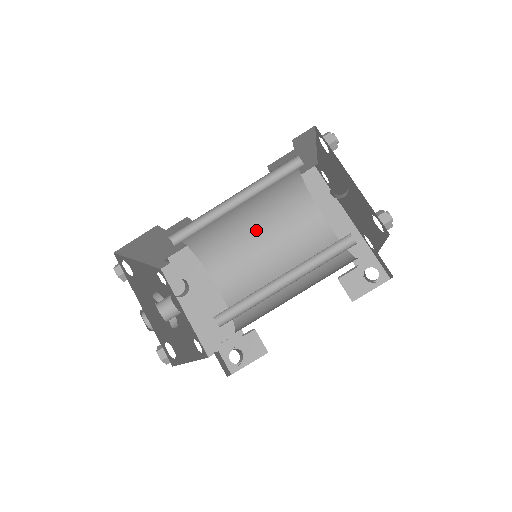
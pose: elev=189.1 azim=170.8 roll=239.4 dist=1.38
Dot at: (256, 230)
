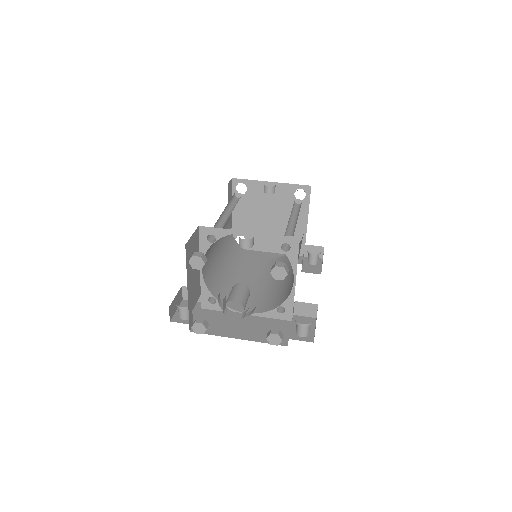
Dot at: (233, 273)
